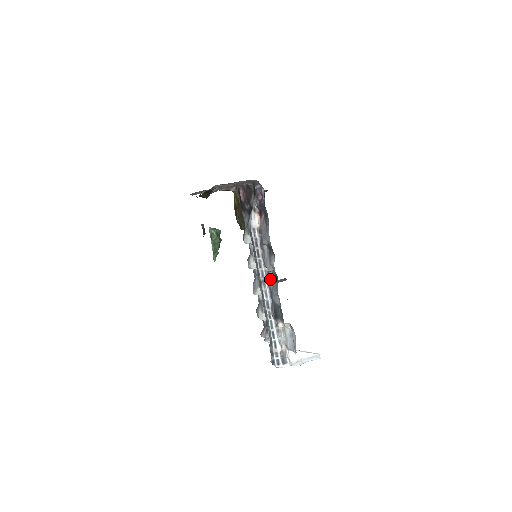
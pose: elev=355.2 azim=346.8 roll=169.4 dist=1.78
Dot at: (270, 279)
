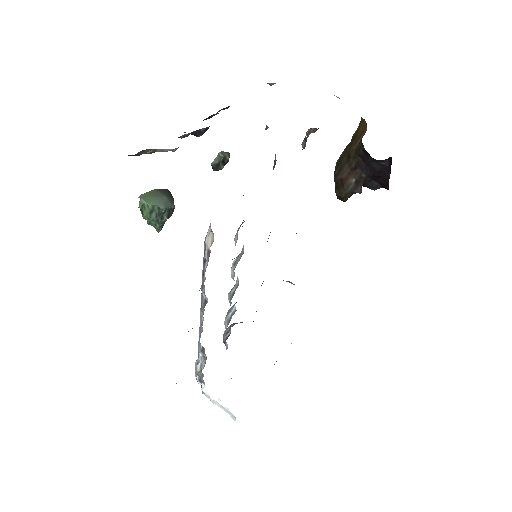
Dot at: occluded
